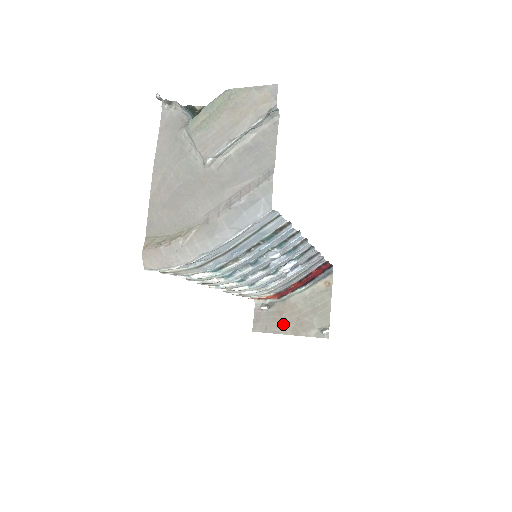
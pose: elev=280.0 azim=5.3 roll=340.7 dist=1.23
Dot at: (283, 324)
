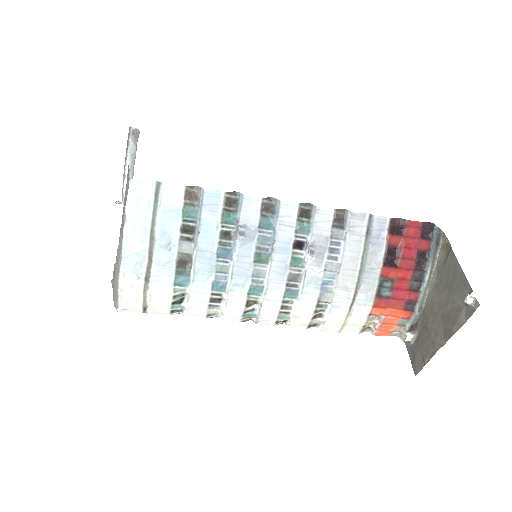
Dot at: (433, 337)
